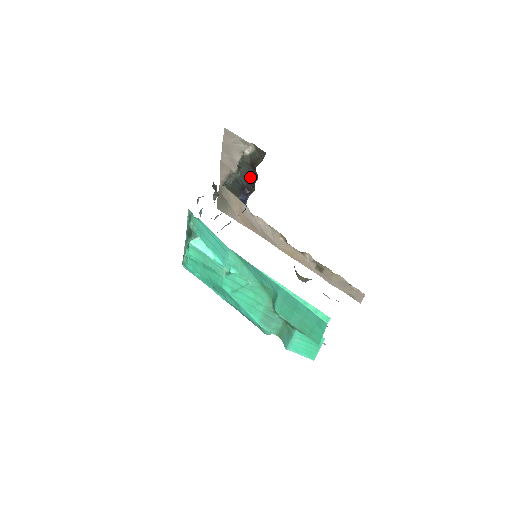
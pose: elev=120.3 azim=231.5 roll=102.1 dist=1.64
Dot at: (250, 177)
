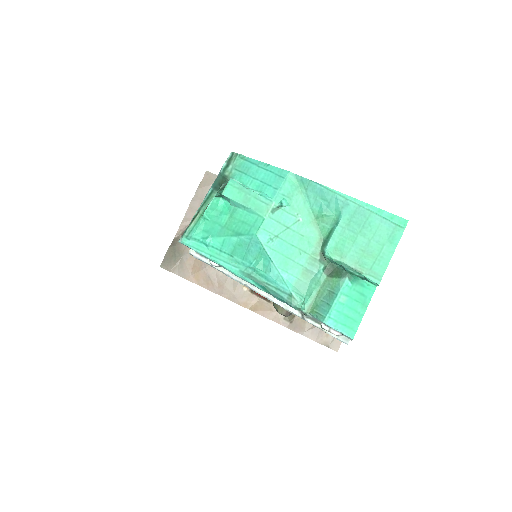
Dot at: occluded
